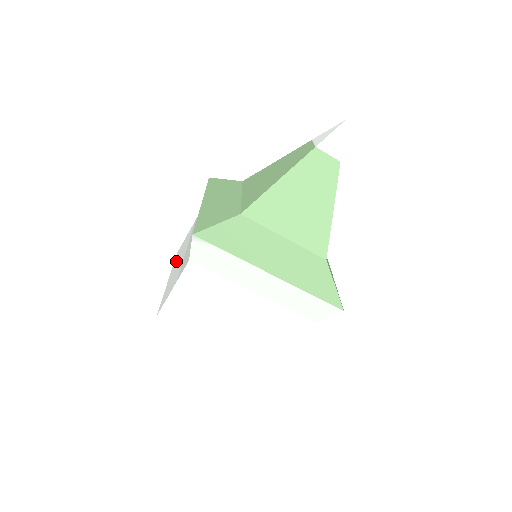
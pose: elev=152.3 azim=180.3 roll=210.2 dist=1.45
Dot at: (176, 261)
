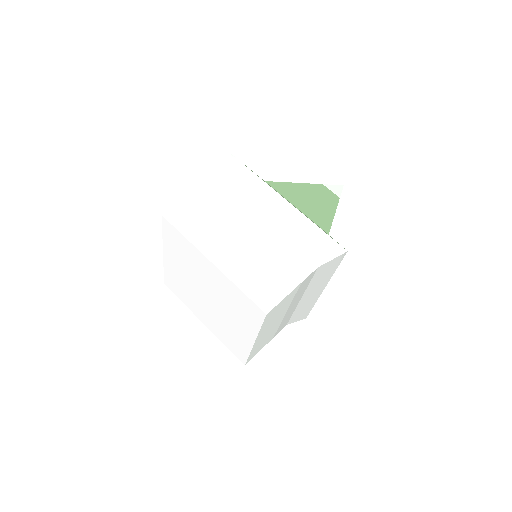
Dot at: occluded
